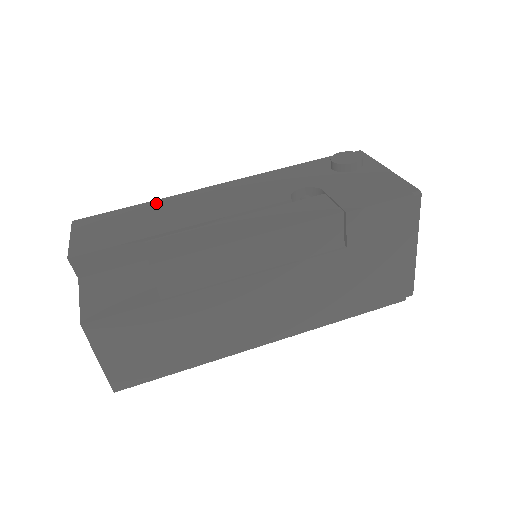
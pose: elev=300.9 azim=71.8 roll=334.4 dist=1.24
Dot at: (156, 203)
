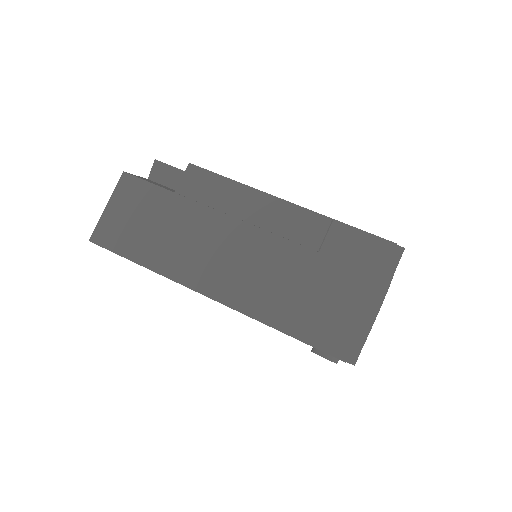
Dot at: occluded
